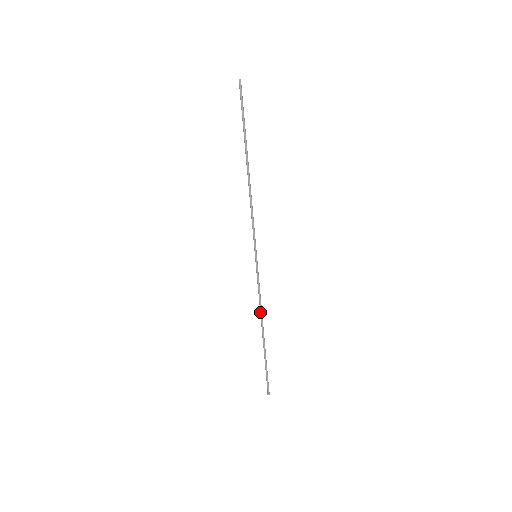
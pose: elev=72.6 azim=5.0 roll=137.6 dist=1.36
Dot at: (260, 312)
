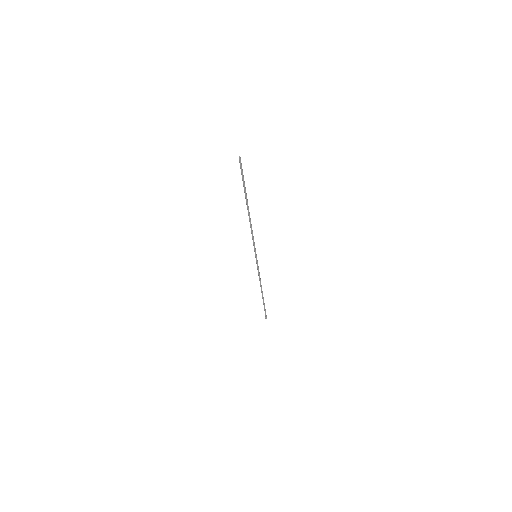
Dot at: (260, 283)
